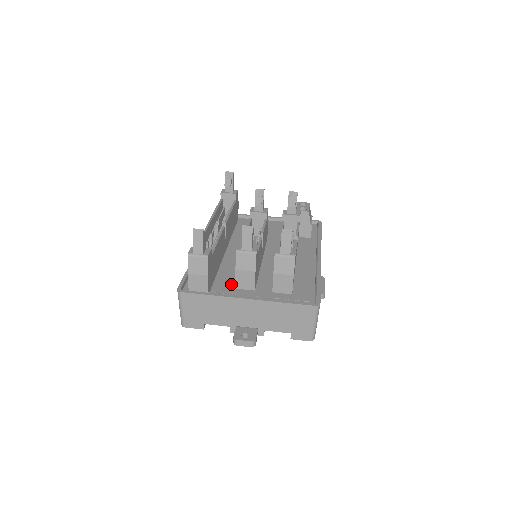
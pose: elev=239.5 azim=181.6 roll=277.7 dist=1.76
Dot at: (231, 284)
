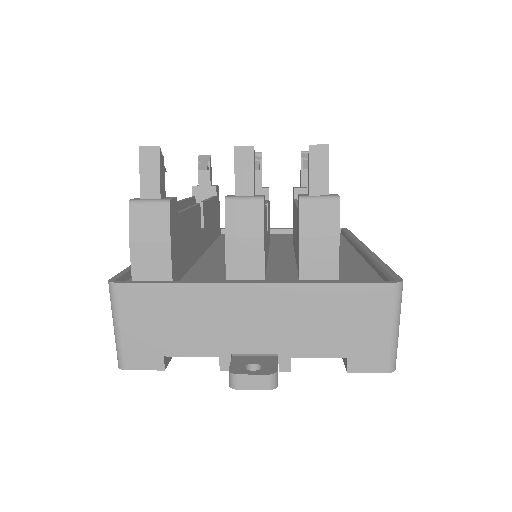
Dot at: (217, 276)
